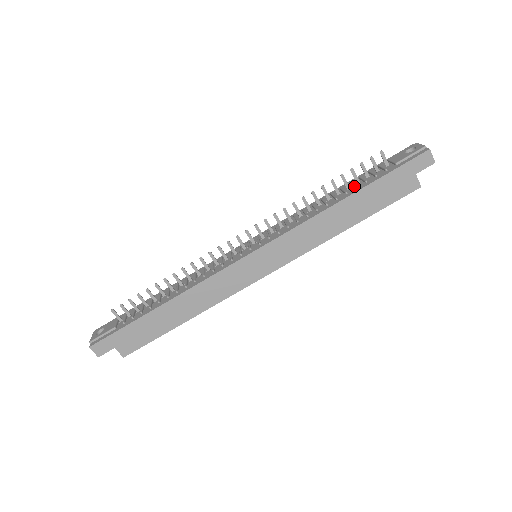
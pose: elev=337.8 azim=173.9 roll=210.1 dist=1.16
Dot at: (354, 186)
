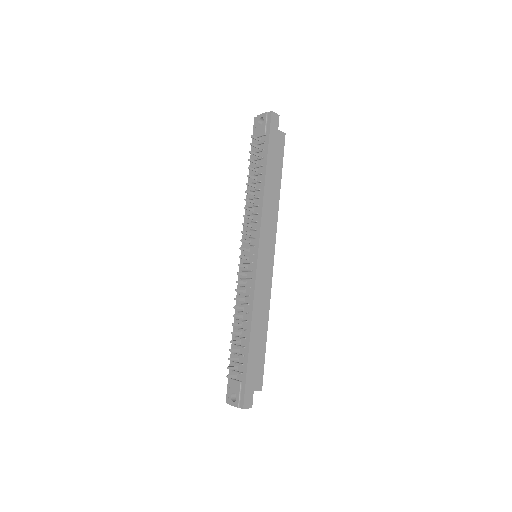
Dot at: (260, 166)
